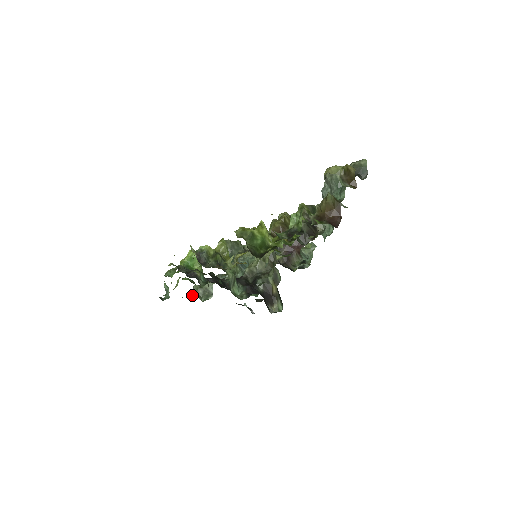
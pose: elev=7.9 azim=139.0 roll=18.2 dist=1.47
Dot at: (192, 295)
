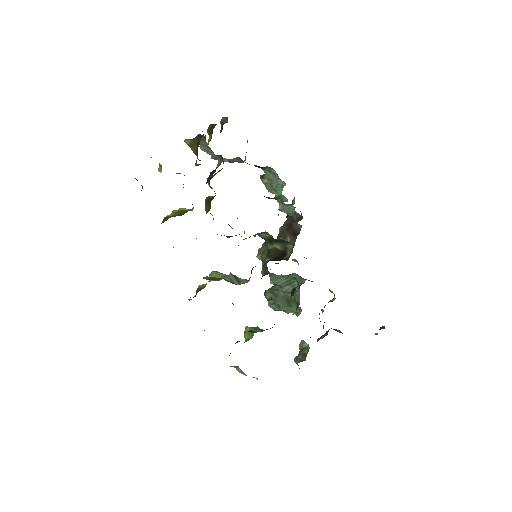
Dot at: occluded
